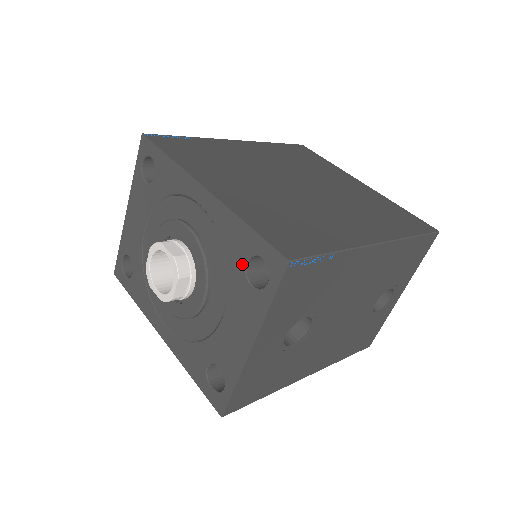
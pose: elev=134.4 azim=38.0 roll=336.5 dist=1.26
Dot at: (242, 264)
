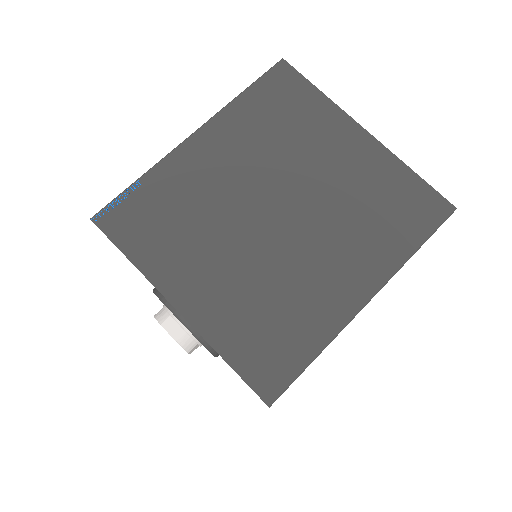
Dot at: occluded
